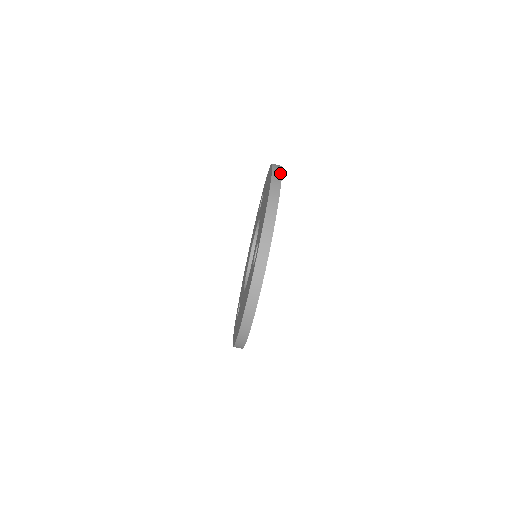
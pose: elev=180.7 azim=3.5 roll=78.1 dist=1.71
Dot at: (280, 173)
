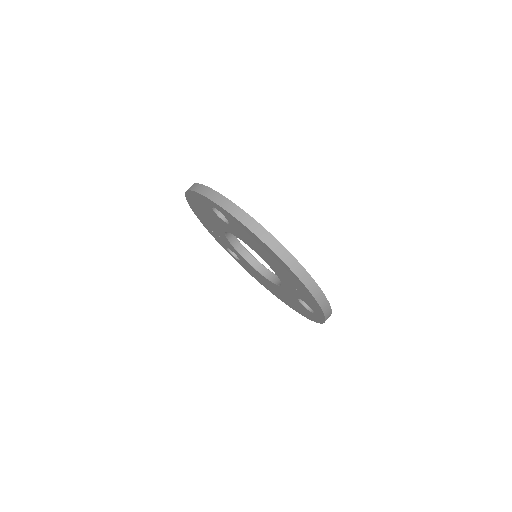
Dot at: occluded
